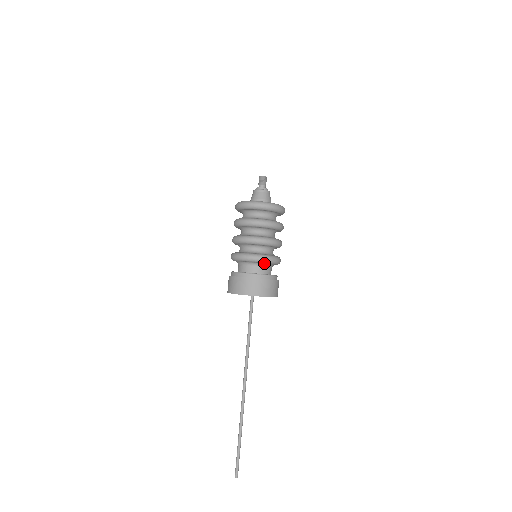
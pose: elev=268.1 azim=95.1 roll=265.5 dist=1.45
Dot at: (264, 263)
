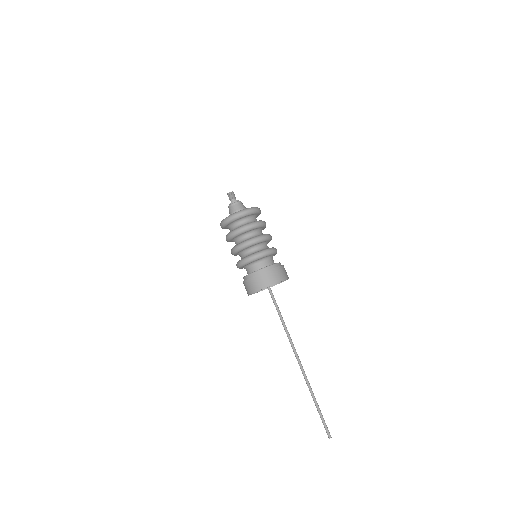
Dot at: (258, 260)
